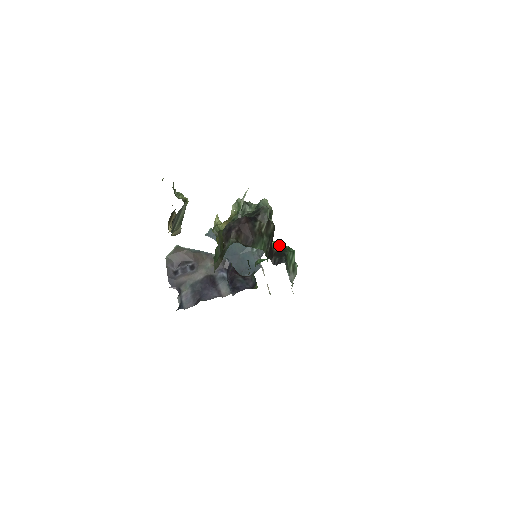
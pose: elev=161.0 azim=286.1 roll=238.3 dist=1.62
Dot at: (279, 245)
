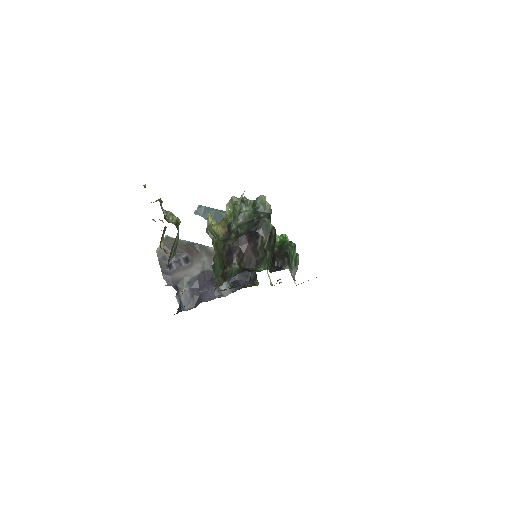
Dot at: (278, 236)
